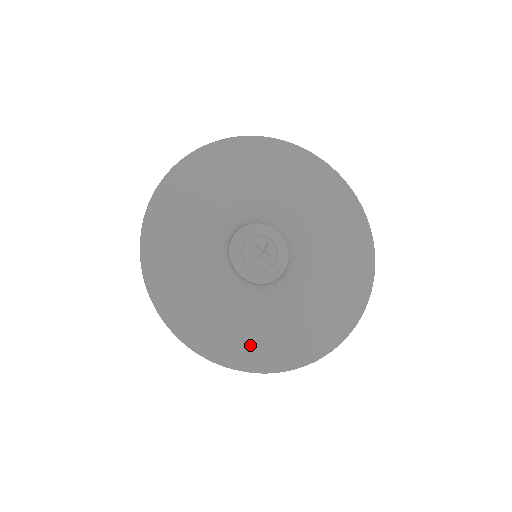
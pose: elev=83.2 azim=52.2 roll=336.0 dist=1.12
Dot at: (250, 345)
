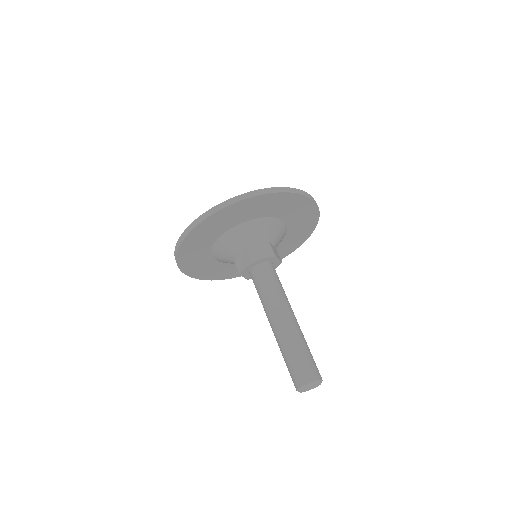
Dot at: occluded
